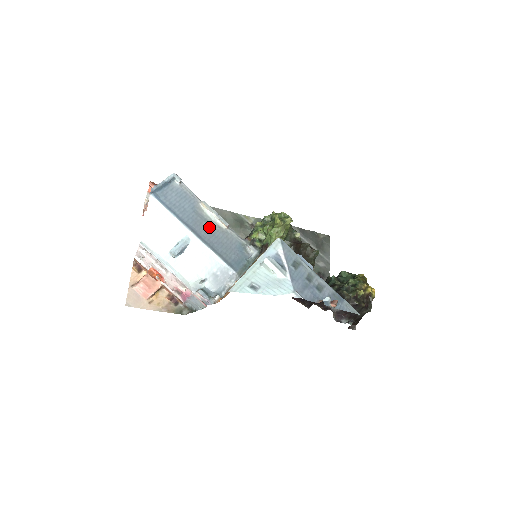
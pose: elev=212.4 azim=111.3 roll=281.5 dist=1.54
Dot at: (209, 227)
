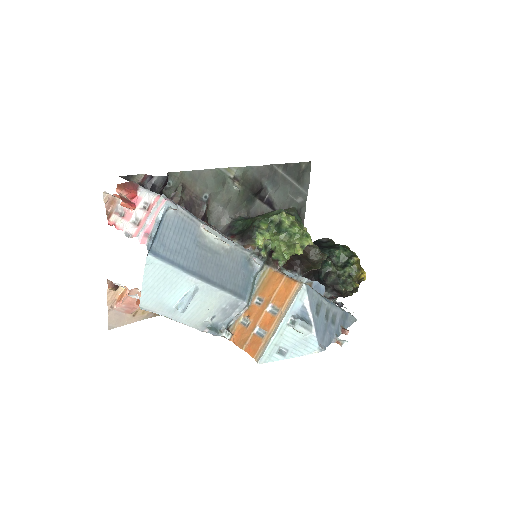
Dot at: (215, 258)
